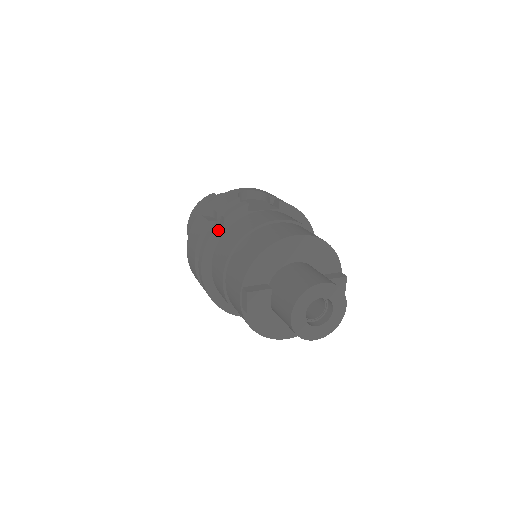
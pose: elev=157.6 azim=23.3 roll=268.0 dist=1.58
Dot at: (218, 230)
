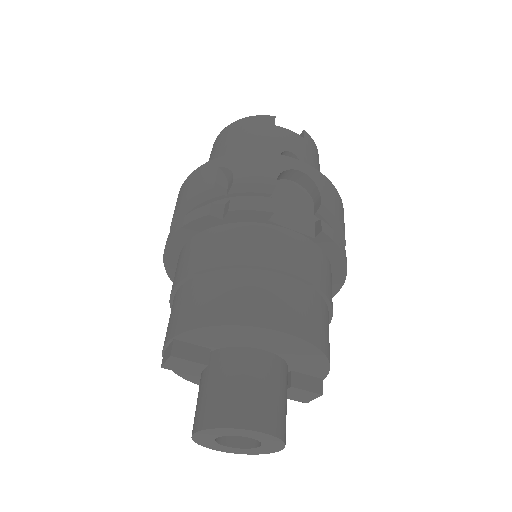
Dot at: (212, 218)
